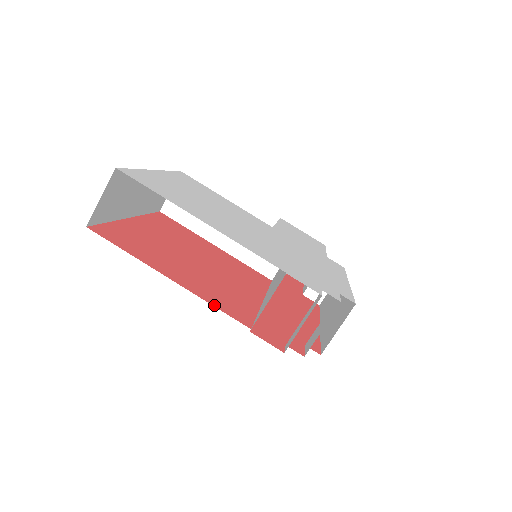
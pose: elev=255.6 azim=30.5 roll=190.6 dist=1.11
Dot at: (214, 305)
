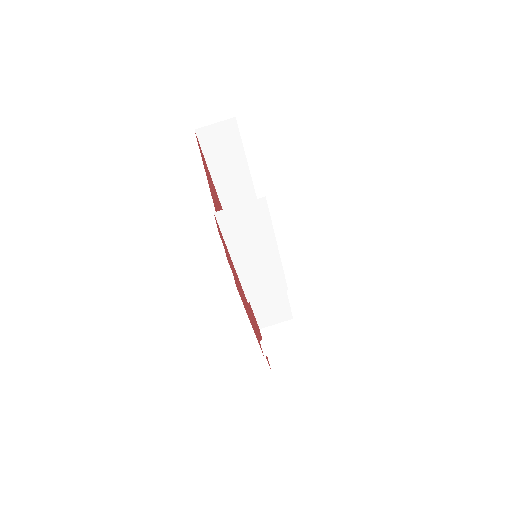
Dot at: occluded
